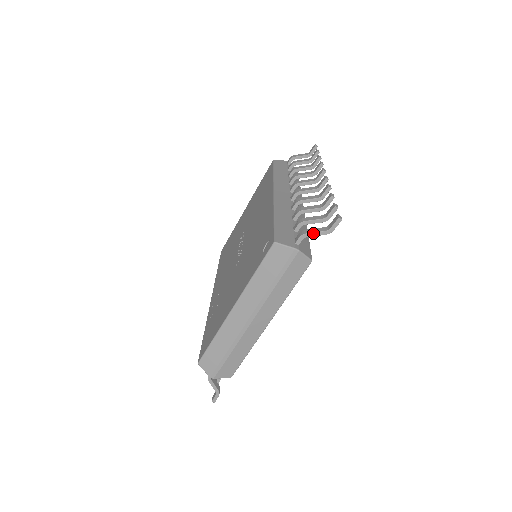
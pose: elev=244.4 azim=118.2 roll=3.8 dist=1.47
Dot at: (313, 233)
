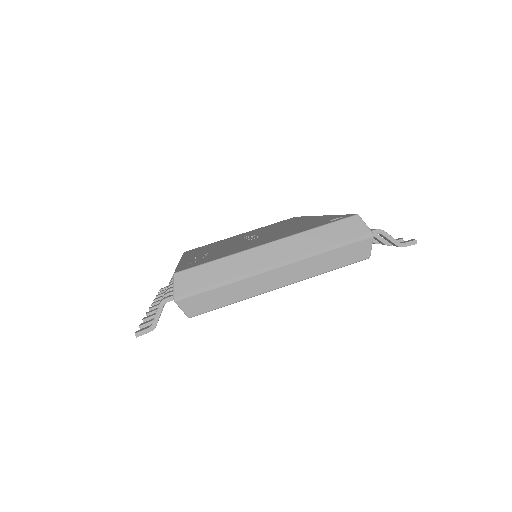
Dot at: (389, 235)
